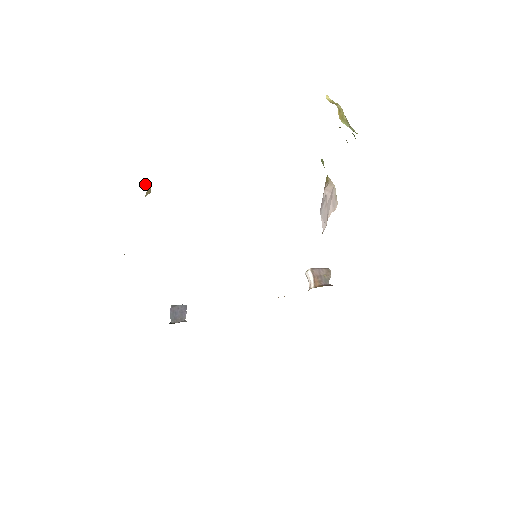
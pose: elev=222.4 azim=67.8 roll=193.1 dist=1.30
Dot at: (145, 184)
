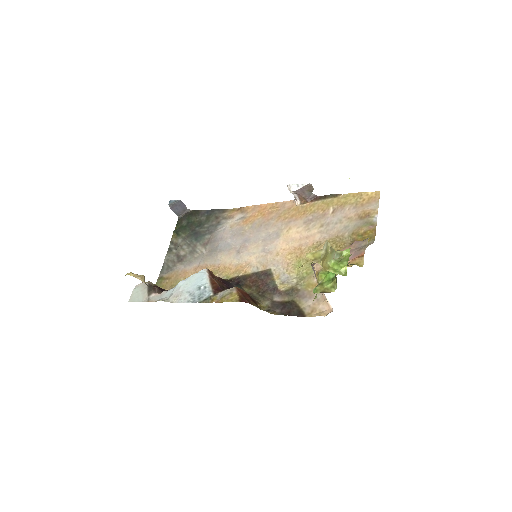
Dot at: occluded
